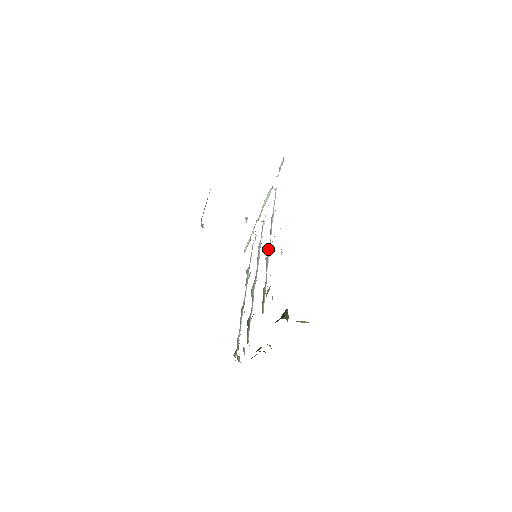
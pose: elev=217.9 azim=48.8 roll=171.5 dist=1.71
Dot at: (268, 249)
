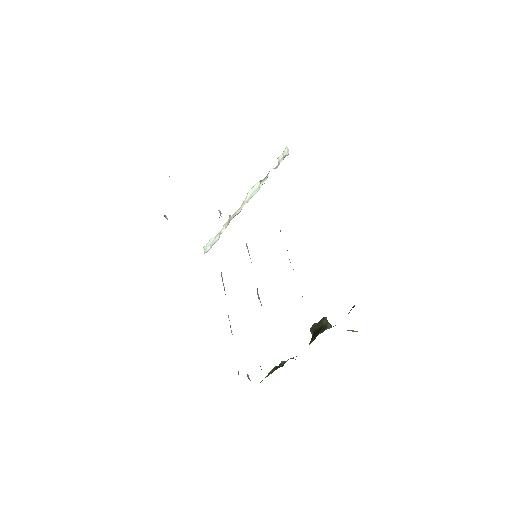
Dot at: occluded
